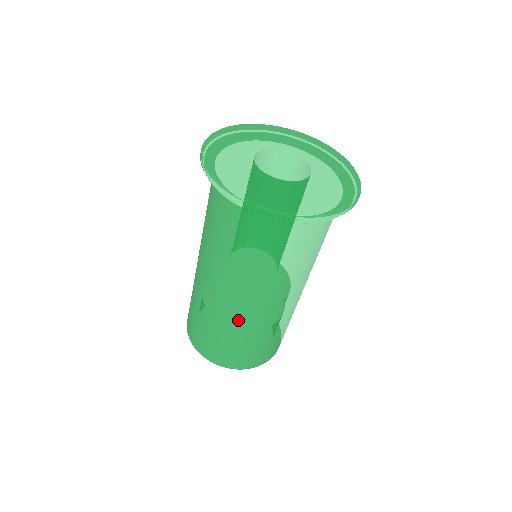
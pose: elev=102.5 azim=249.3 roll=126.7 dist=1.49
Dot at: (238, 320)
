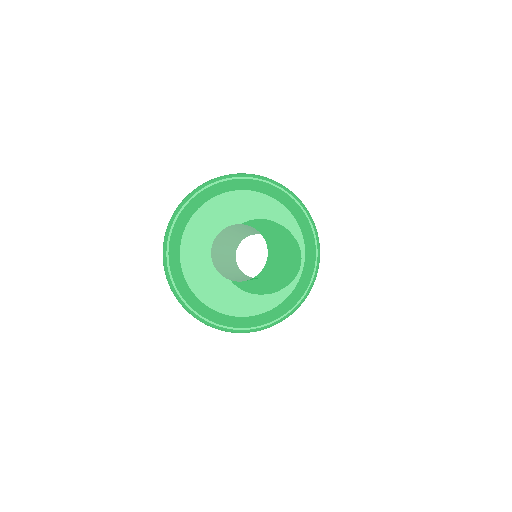
Dot at: occluded
